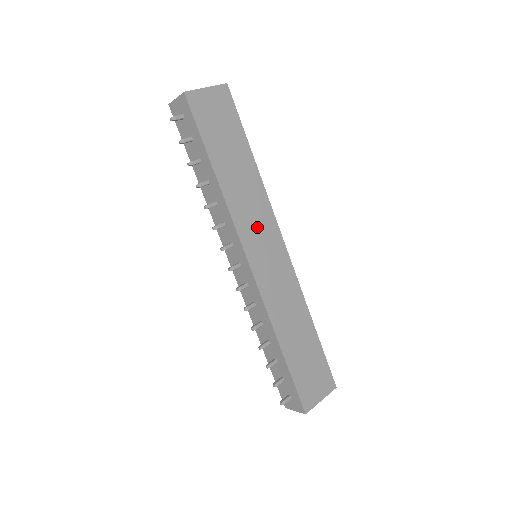
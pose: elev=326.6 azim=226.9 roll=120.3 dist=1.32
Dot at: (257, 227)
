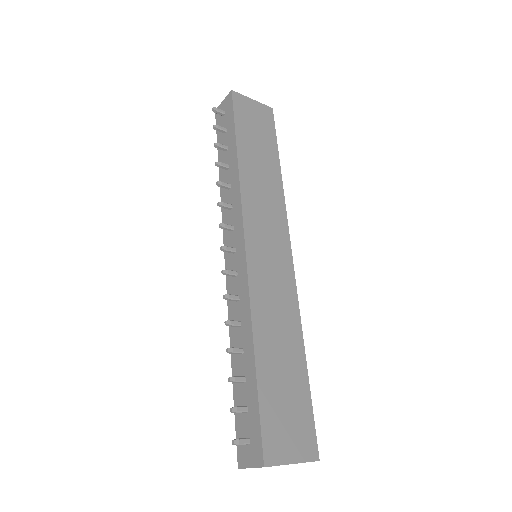
Dot at: (265, 219)
